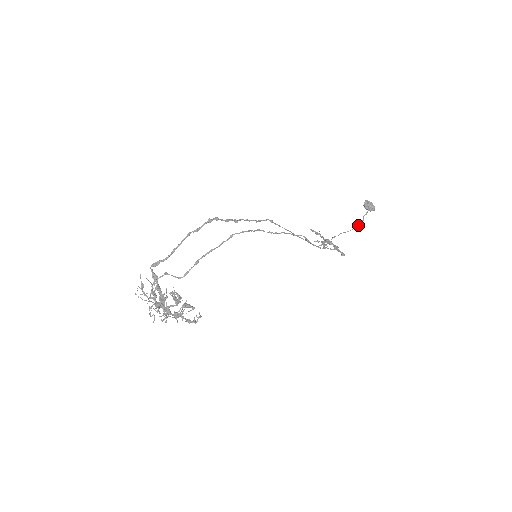
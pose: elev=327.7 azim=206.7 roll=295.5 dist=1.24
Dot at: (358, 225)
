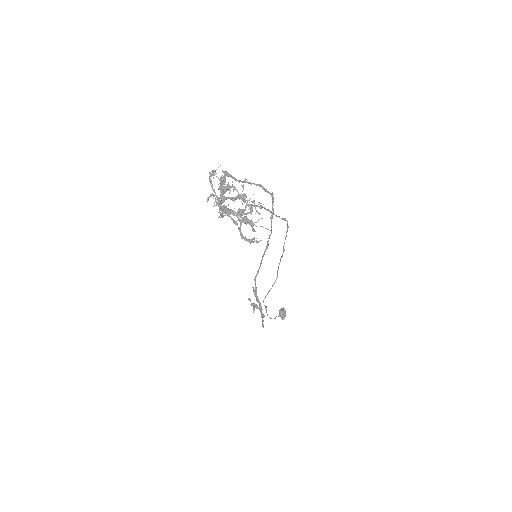
Dot at: occluded
